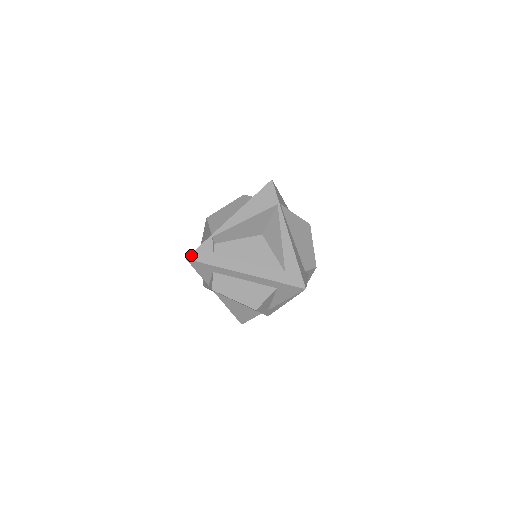
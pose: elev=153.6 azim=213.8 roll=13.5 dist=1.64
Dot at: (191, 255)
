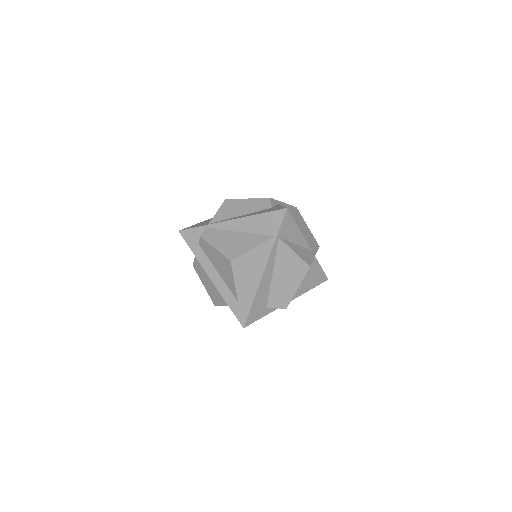
Dot at: (183, 231)
